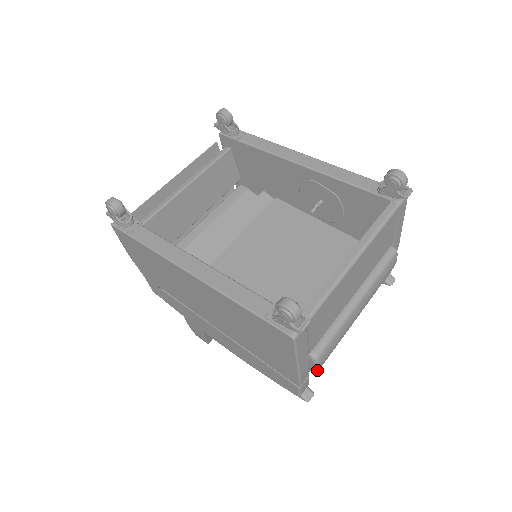
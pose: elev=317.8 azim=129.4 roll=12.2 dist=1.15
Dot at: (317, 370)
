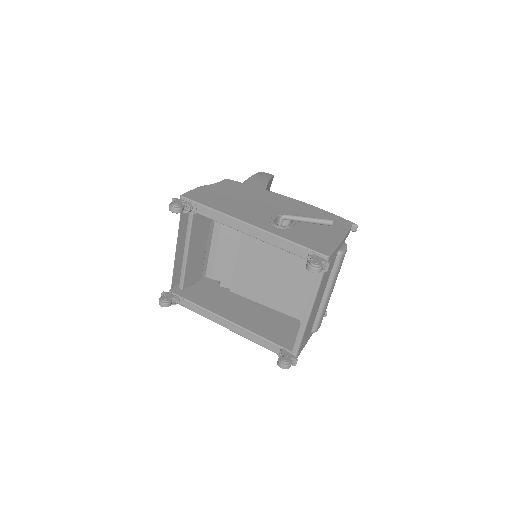
Dot at: occluded
